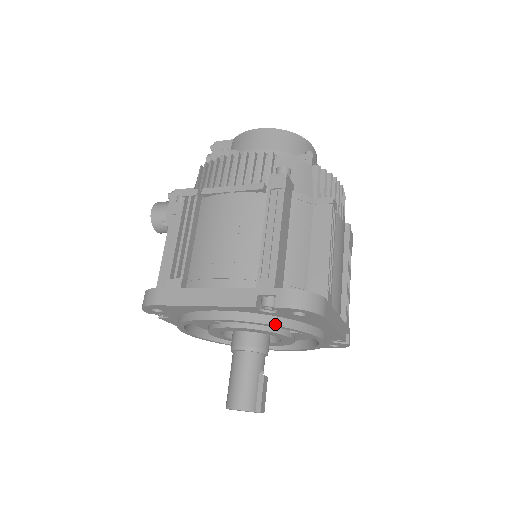
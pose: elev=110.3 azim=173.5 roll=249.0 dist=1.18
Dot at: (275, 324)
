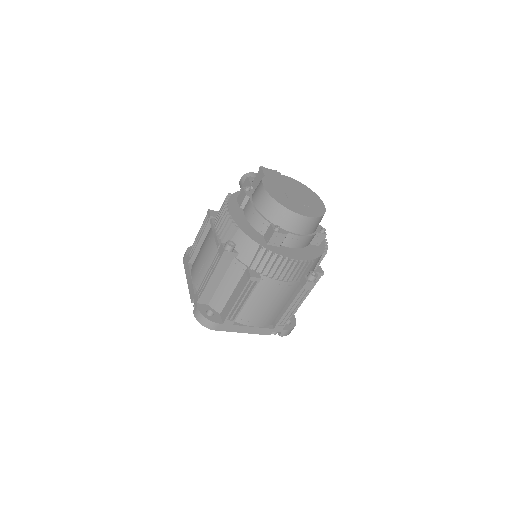
Dot at: occluded
